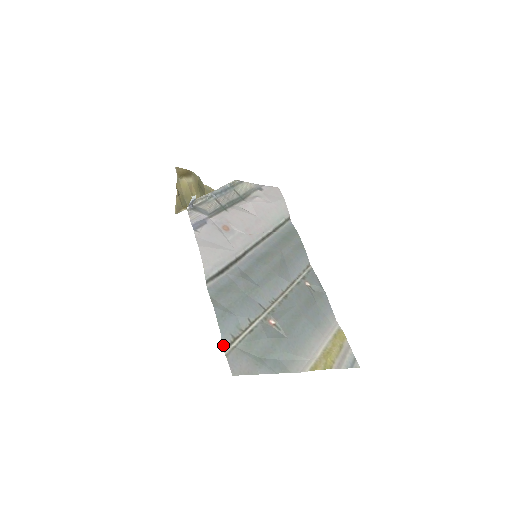
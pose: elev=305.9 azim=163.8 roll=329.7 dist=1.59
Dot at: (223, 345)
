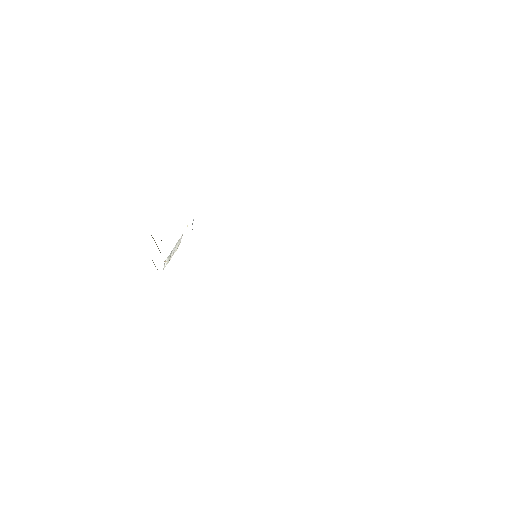
Dot at: occluded
